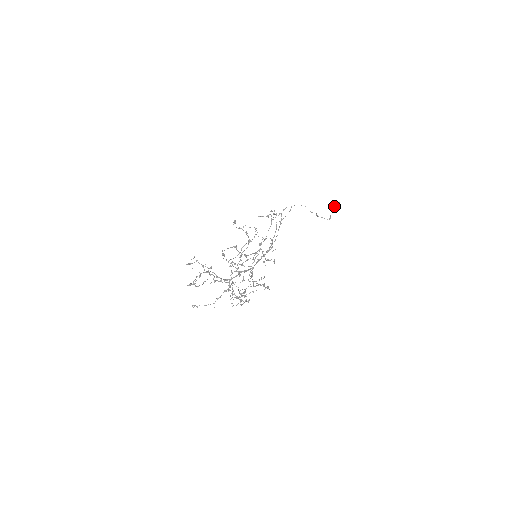
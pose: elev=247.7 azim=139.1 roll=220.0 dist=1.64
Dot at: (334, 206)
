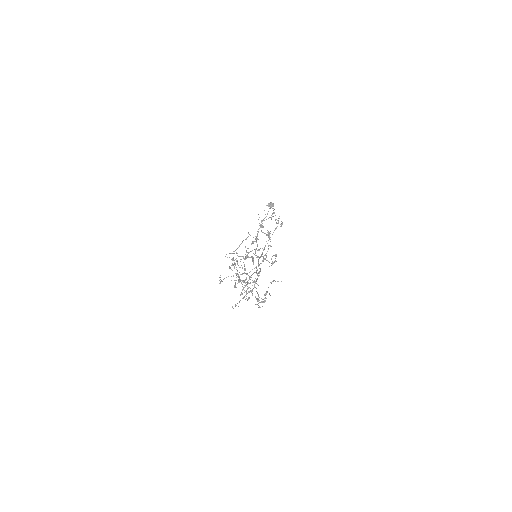
Dot at: (268, 205)
